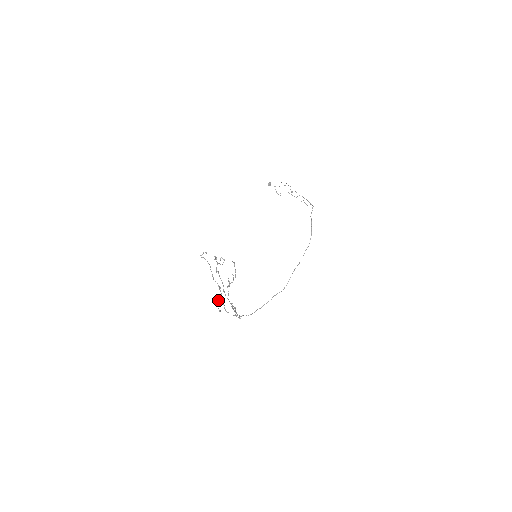
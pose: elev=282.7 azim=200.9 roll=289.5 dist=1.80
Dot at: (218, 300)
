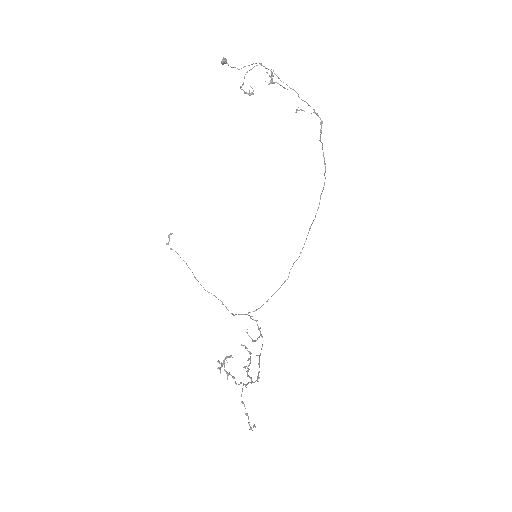
Dot at: (249, 425)
